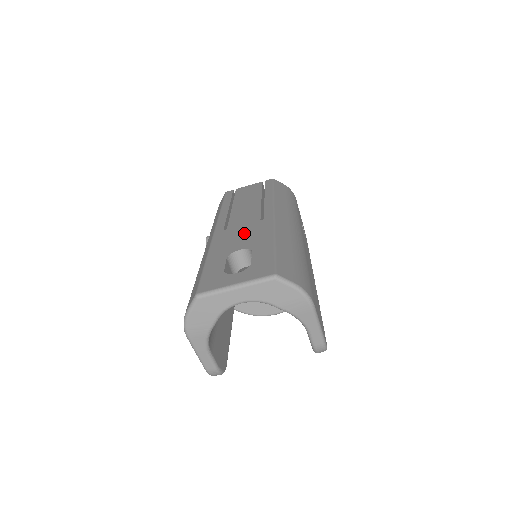
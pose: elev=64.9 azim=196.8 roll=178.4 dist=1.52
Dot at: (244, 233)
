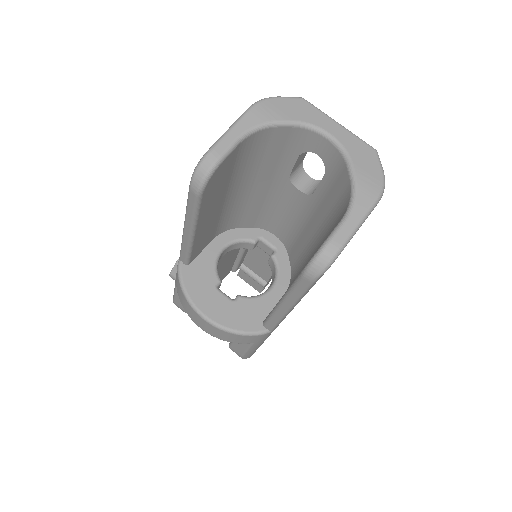
Dot at: occluded
